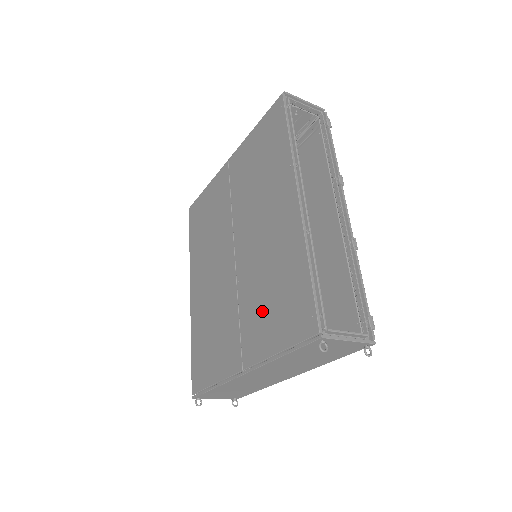
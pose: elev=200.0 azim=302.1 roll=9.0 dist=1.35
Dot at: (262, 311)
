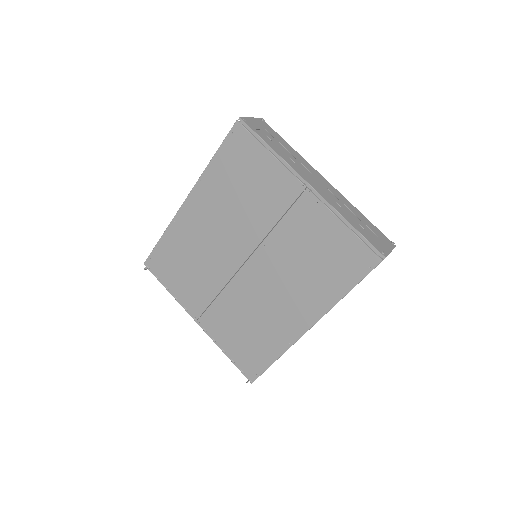
Dot at: (233, 325)
